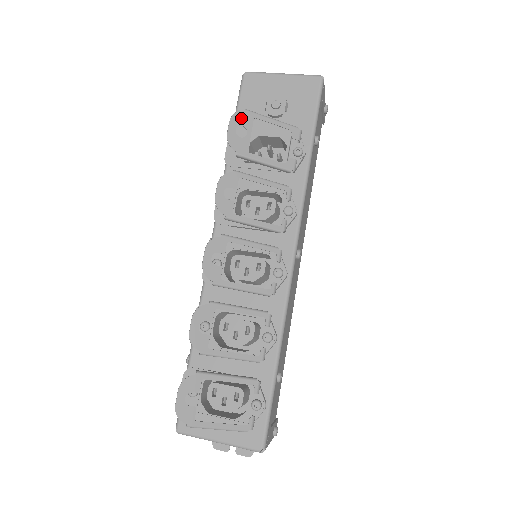
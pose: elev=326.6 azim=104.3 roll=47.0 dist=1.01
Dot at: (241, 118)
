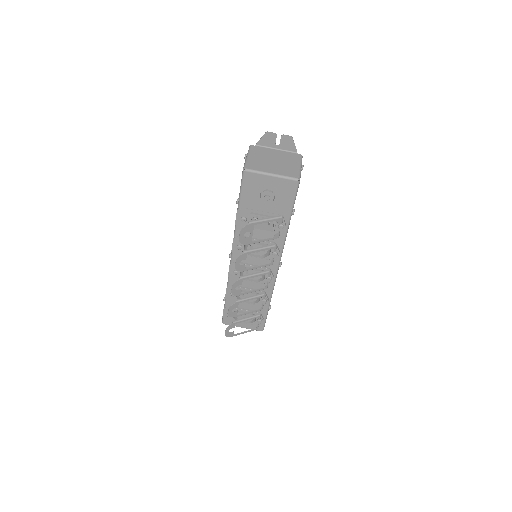
Dot at: (247, 229)
